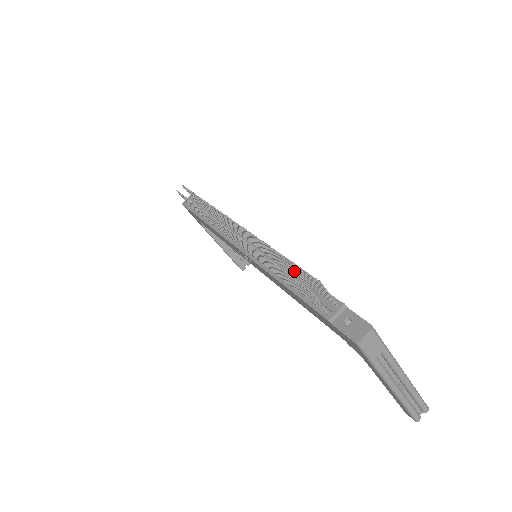
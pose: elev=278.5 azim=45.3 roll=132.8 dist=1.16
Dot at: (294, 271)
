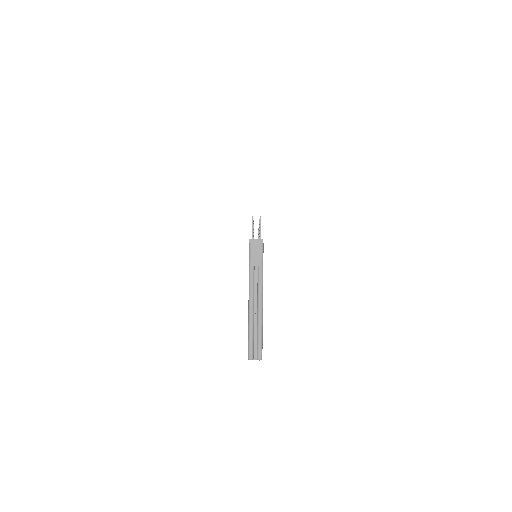
Dot at: occluded
